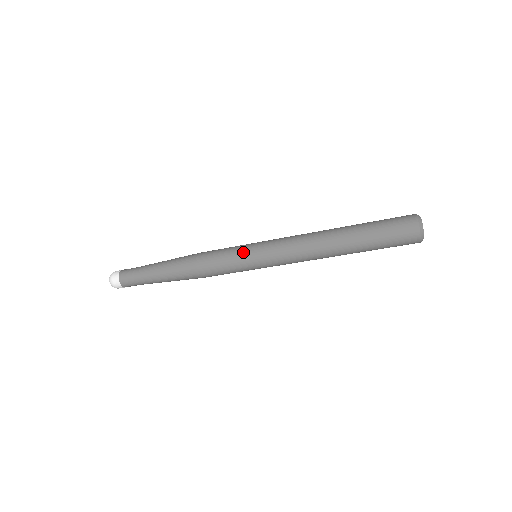
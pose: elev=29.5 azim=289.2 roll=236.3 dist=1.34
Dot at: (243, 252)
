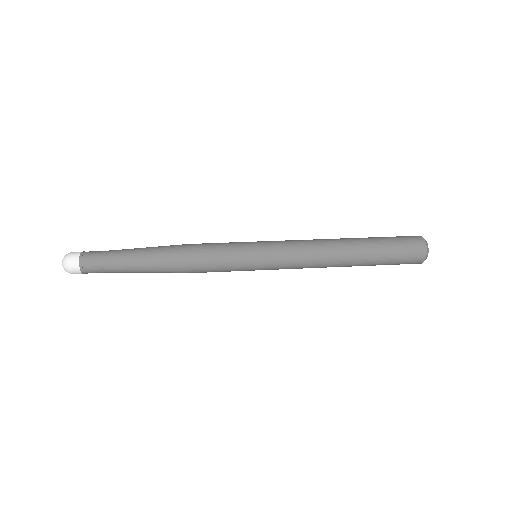
Dot at: (247, 251)
